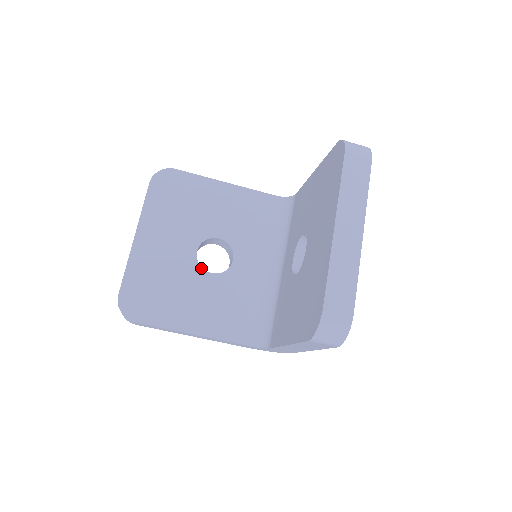
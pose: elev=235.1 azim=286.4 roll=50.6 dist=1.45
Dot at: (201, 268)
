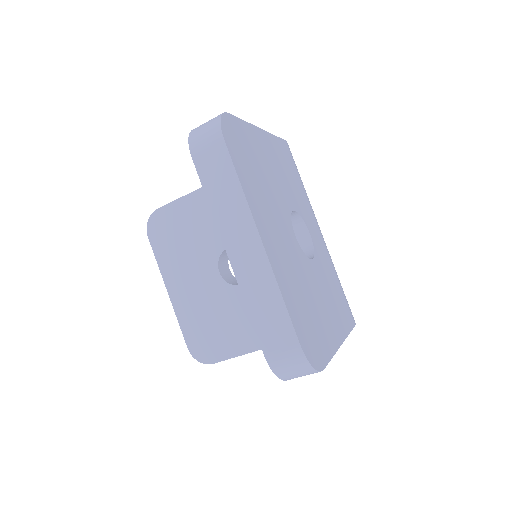
Dot at: (232, 286)
